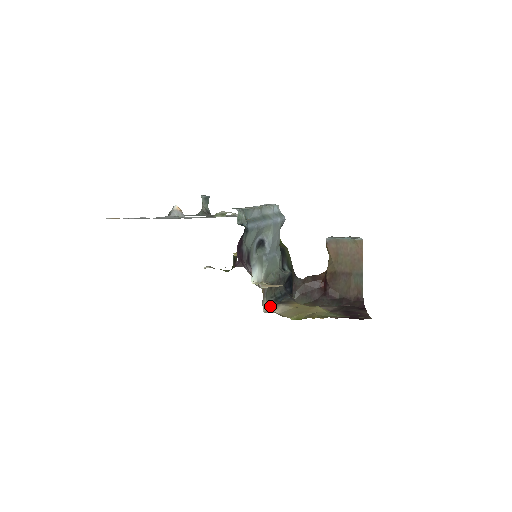
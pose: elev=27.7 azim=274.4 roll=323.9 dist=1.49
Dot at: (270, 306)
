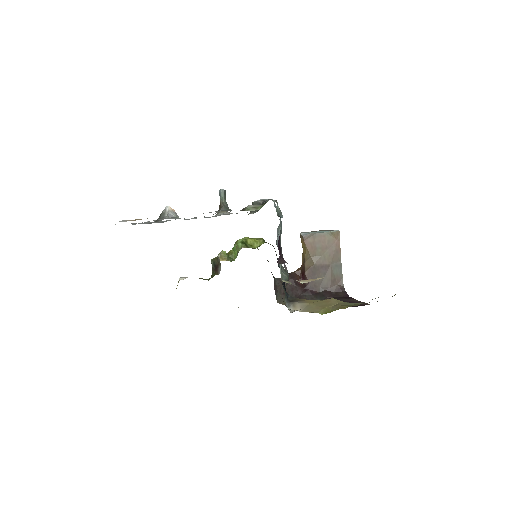
Dot at: (287, 306)
